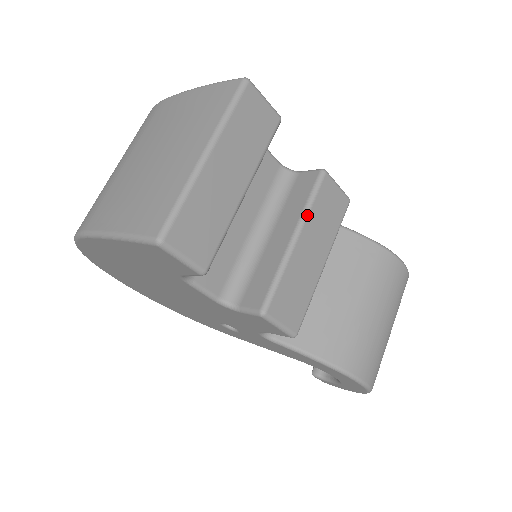
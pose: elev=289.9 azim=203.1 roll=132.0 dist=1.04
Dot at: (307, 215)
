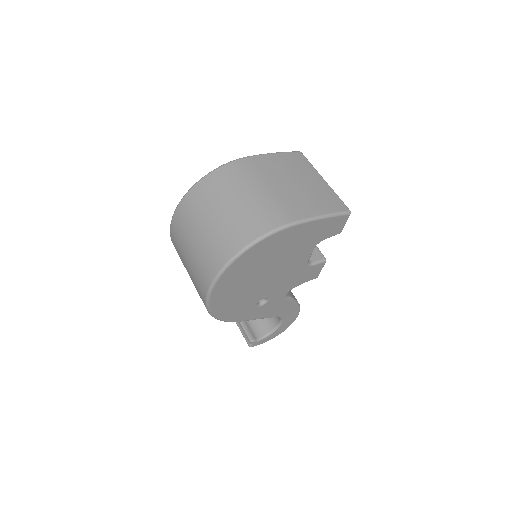
Dot at: occluded
